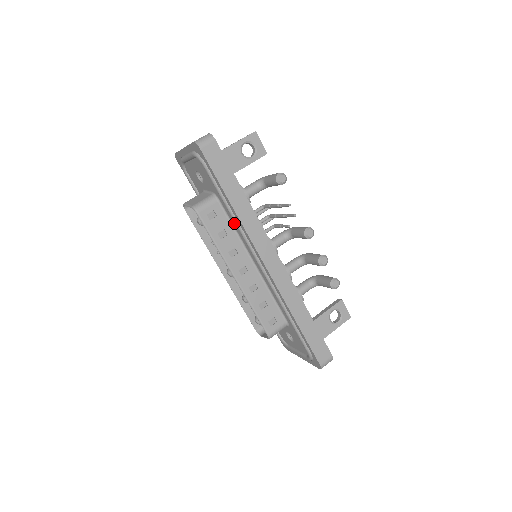
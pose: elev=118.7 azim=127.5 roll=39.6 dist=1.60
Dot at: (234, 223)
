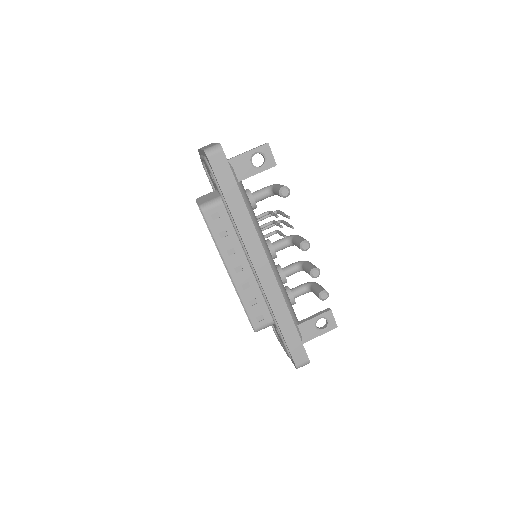
Dot at: occluded
